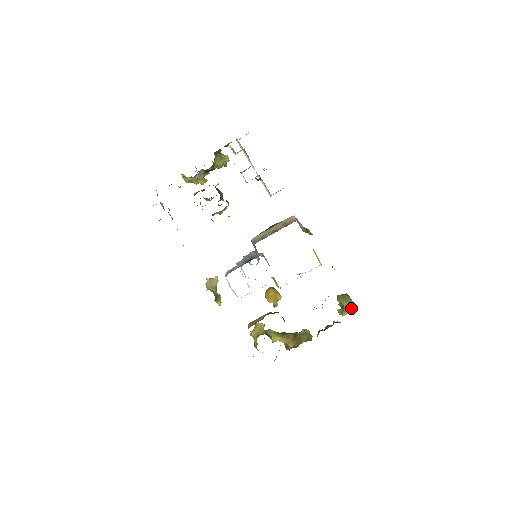
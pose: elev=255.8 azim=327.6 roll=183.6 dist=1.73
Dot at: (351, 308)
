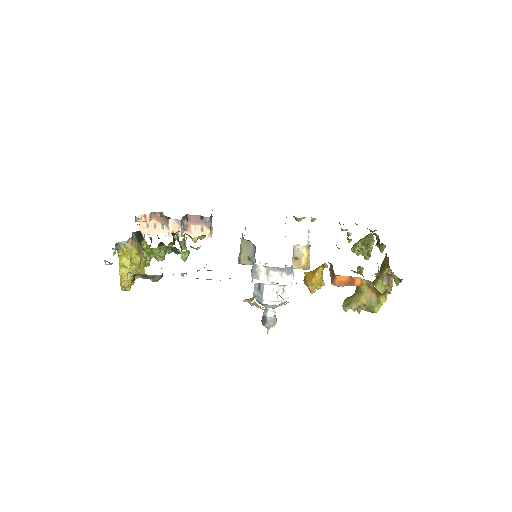
Dot at: (368, 235)
